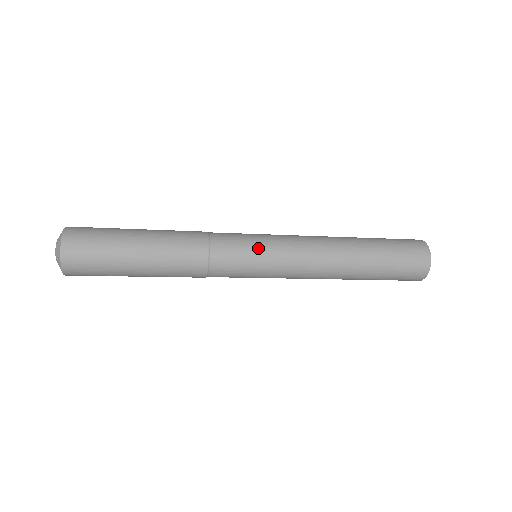
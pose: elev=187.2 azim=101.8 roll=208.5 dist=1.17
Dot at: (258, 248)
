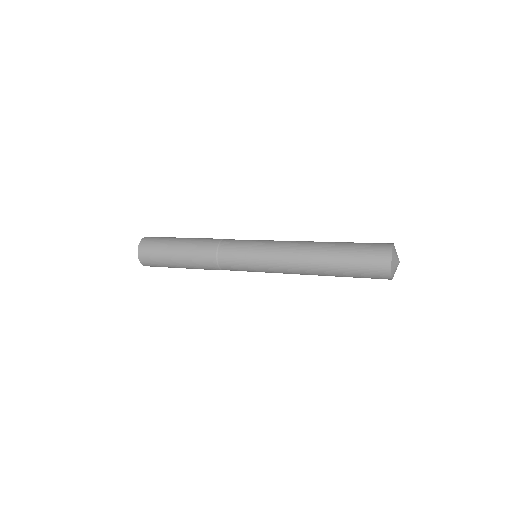
Dot at: (248, 254)
